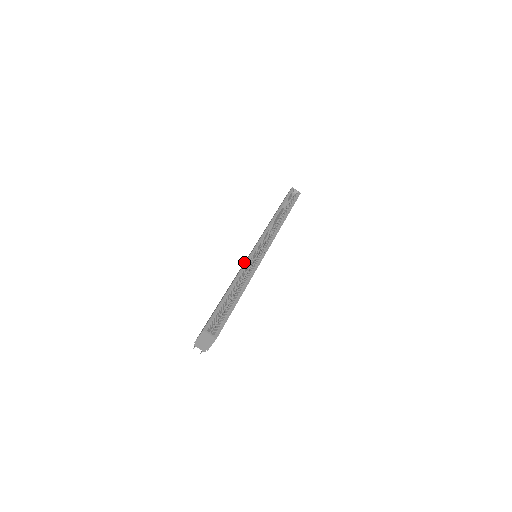
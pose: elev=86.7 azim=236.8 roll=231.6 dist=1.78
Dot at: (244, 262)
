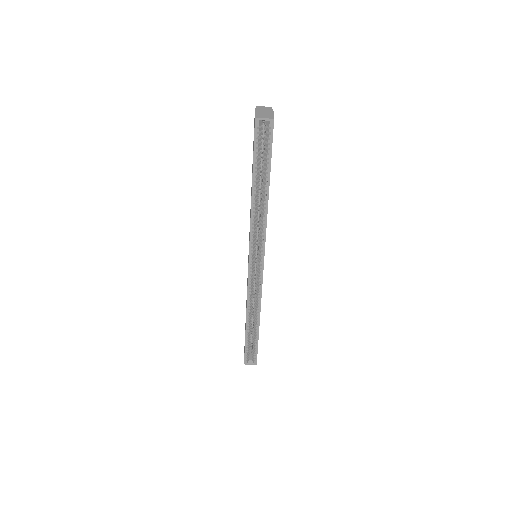
Dot at: occluded
